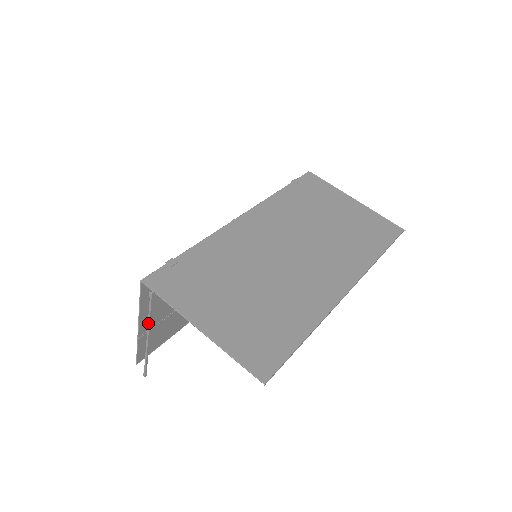
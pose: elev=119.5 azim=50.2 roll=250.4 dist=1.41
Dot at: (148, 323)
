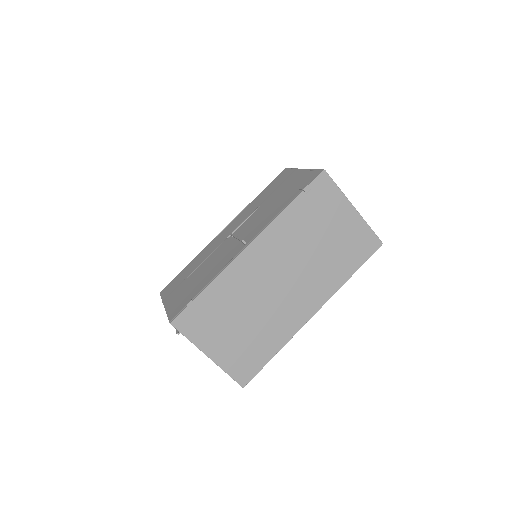
Dot at: occluded
